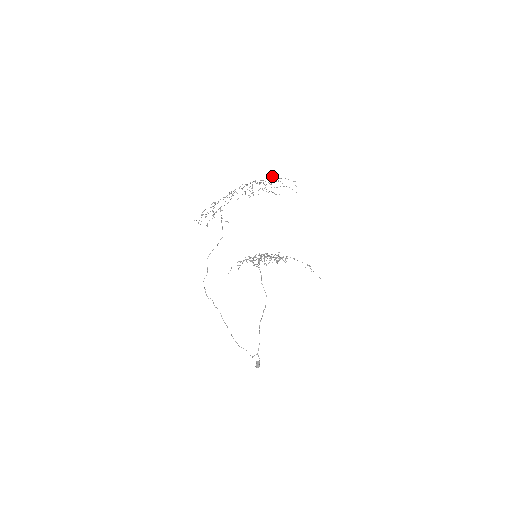
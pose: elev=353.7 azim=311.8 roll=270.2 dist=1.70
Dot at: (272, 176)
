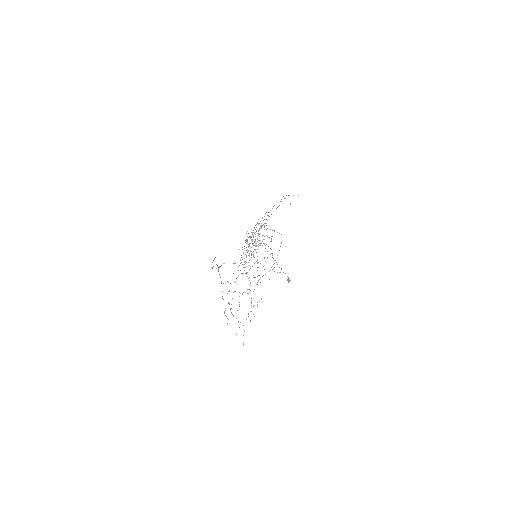
Dot at: occluded
